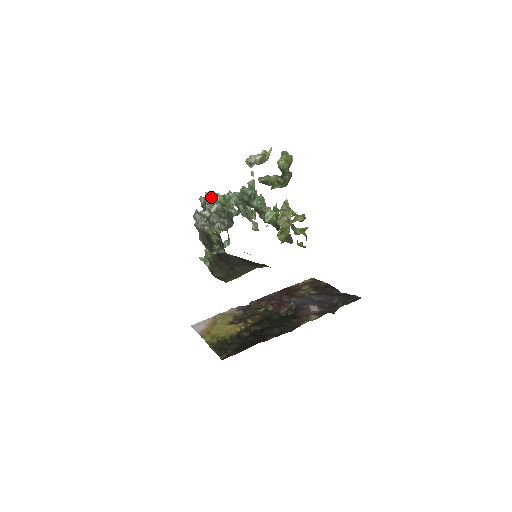
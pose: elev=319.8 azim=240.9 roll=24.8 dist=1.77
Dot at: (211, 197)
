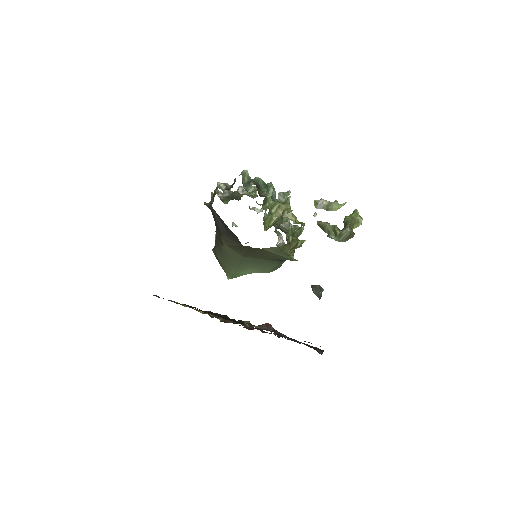
Dot at: occluded
